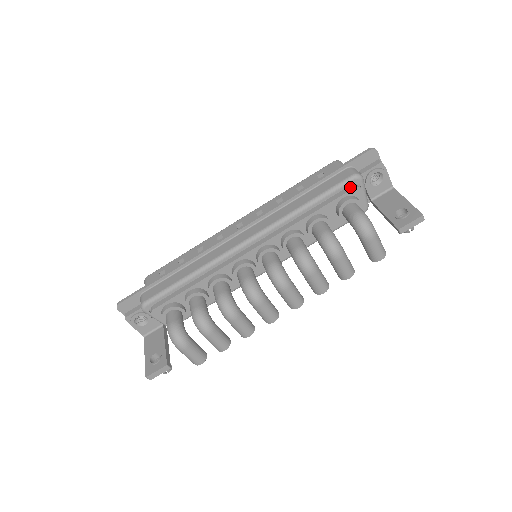
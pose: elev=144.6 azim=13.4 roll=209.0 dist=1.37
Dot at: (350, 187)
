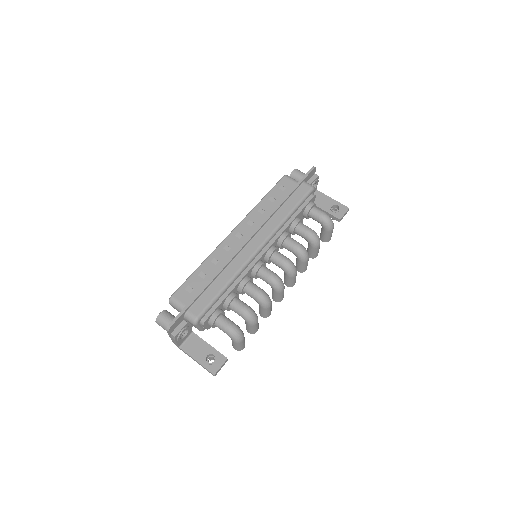
Dot at: (310, 196)
